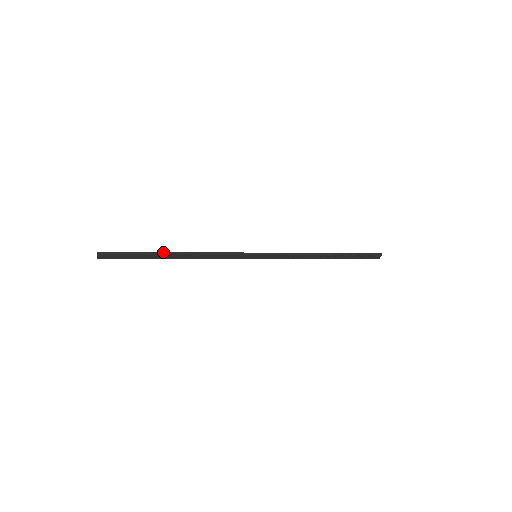
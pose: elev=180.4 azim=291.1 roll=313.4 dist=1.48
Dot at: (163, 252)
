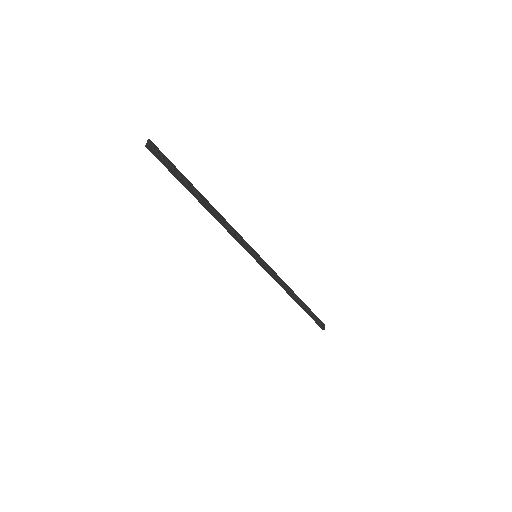
Dot at: (196, 189)
